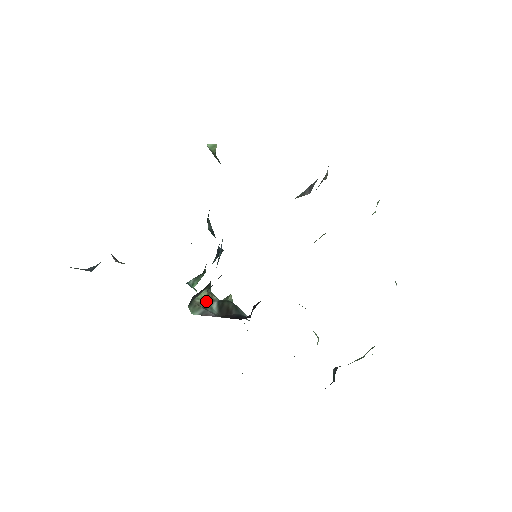
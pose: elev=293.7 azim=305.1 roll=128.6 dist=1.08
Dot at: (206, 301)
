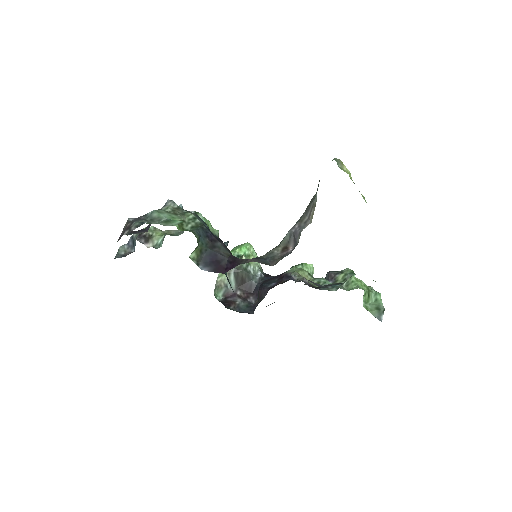
Dot at: occluded
